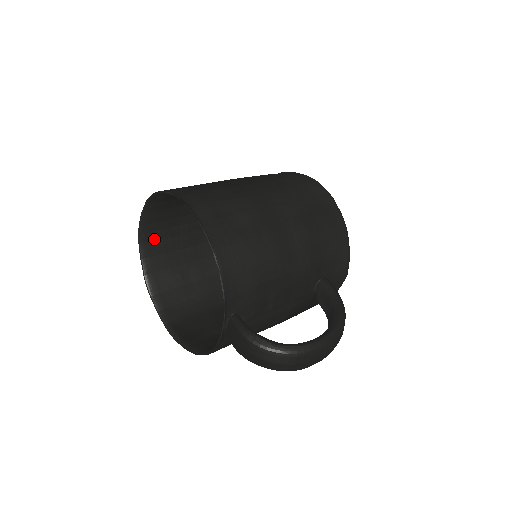
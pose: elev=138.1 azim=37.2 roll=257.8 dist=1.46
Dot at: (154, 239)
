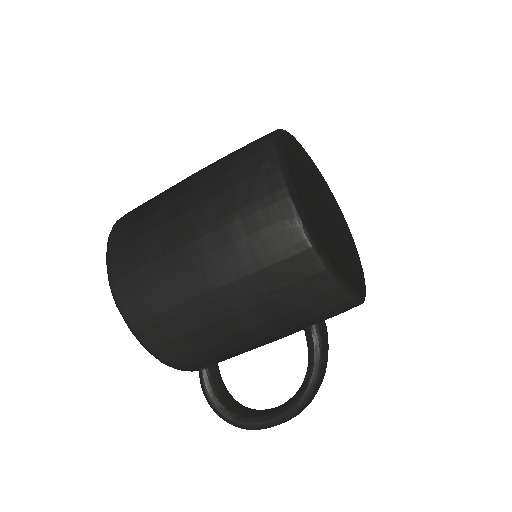
Dot at: occluded
